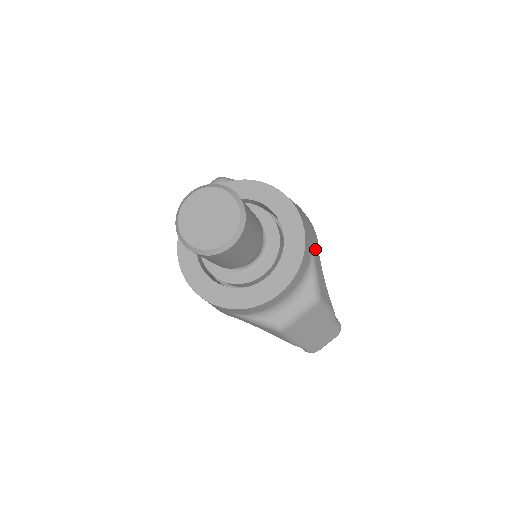
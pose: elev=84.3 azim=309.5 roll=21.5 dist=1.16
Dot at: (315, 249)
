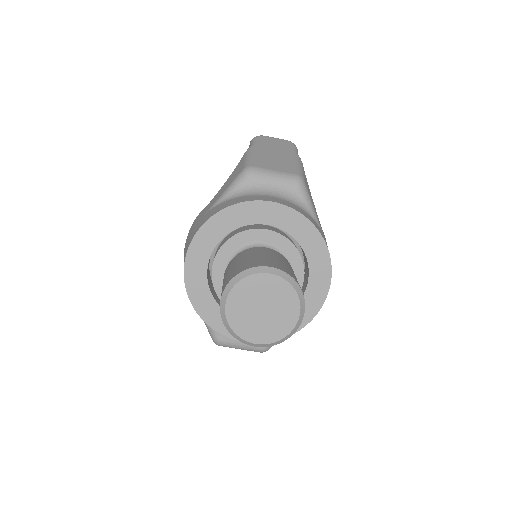
Dot at: occluded
